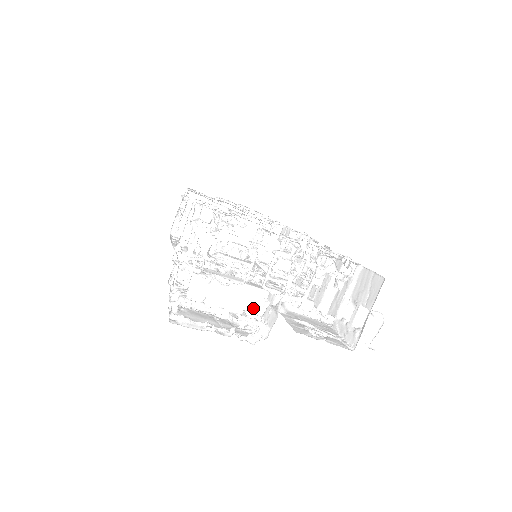
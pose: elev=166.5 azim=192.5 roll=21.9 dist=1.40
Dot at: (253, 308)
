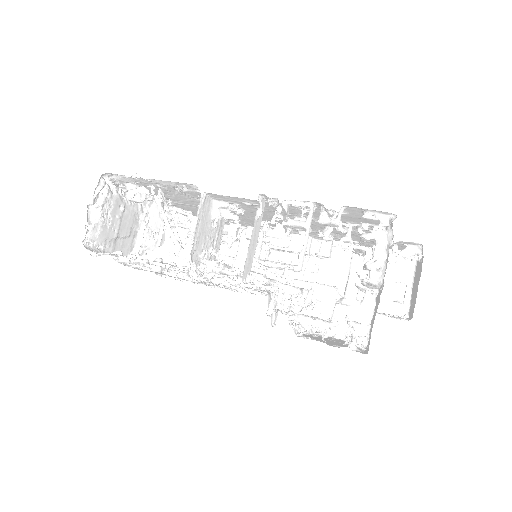
Dot at: (311, 313)
